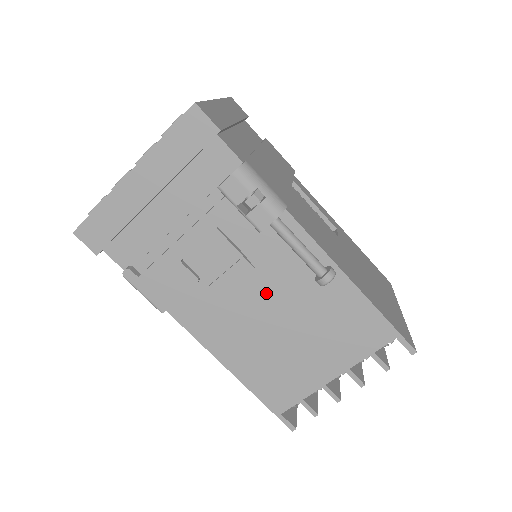
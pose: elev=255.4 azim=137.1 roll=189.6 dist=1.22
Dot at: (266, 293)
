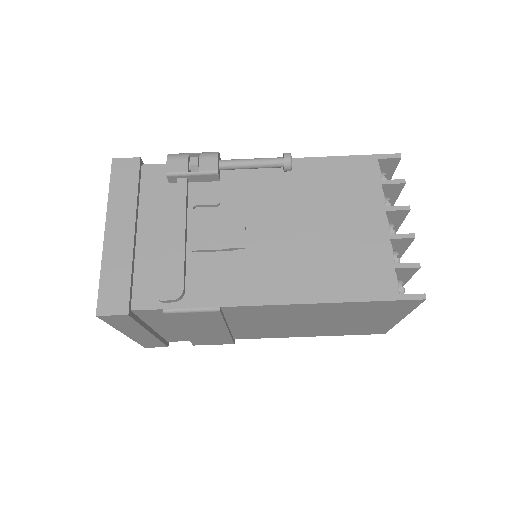
Dot at: (271, 218)
